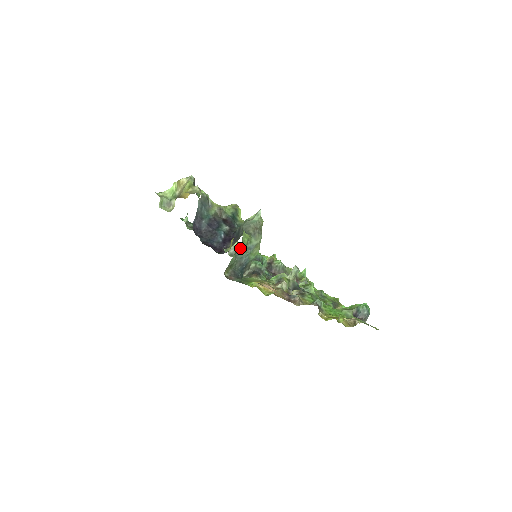
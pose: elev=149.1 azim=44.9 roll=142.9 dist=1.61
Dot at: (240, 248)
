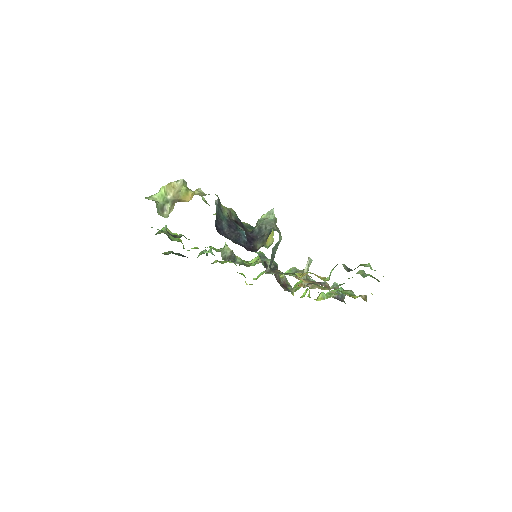
Dot at: occluded
